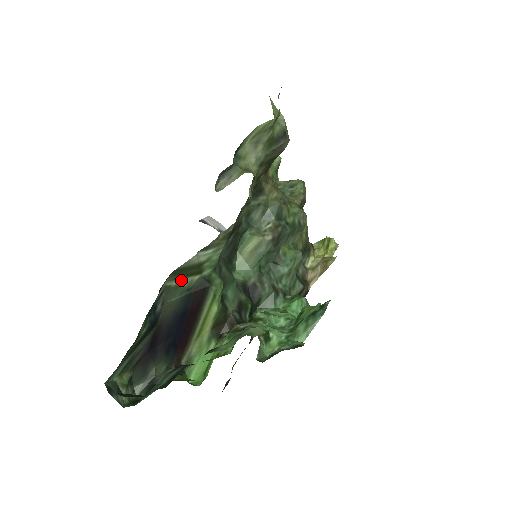
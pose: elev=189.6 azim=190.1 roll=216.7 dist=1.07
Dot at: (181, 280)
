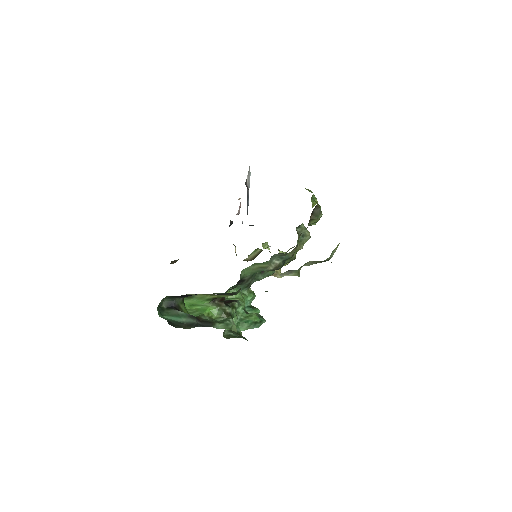
Dot at: occluded
